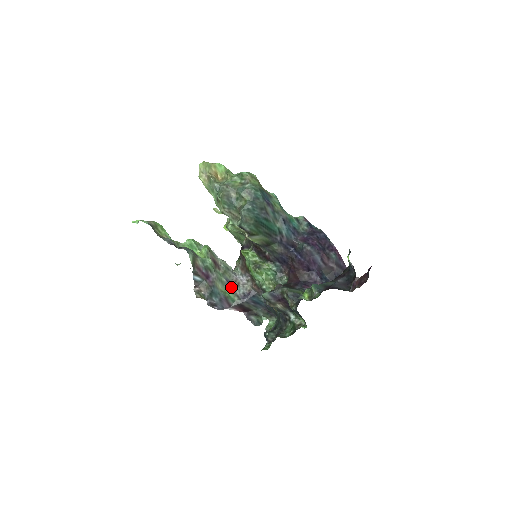
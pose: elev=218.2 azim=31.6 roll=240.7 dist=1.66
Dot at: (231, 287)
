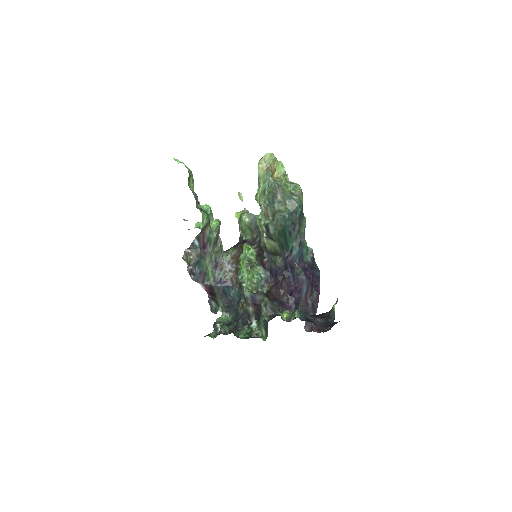
Dot at: (214, 267)
